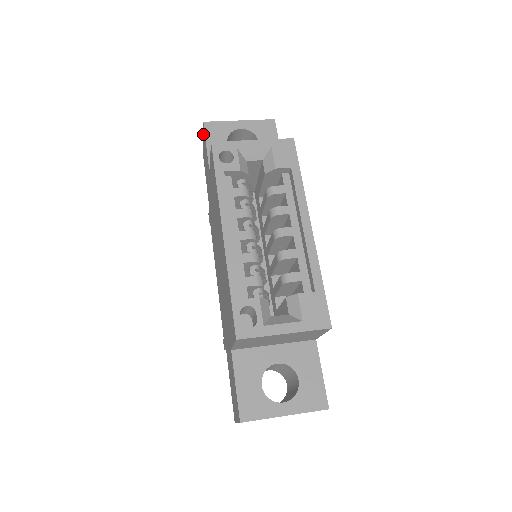
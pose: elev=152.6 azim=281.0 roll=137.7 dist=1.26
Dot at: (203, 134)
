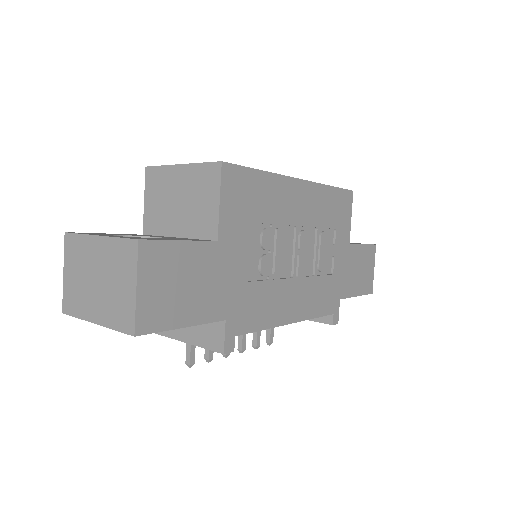
Dot at: occluded
